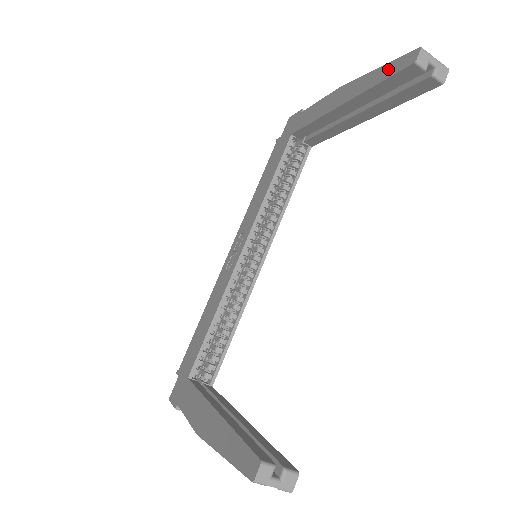
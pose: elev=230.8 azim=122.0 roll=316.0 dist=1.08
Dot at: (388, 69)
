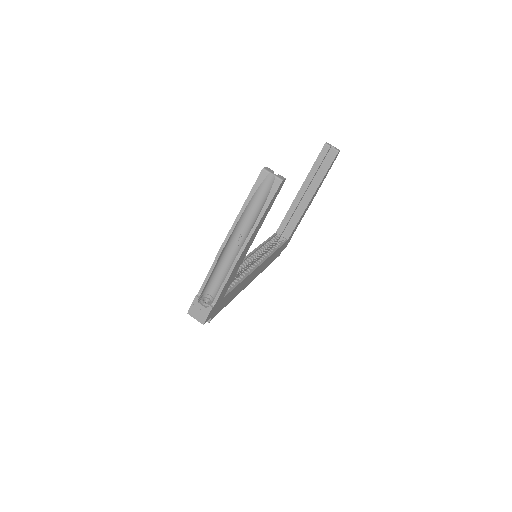
Dot at: occluded
